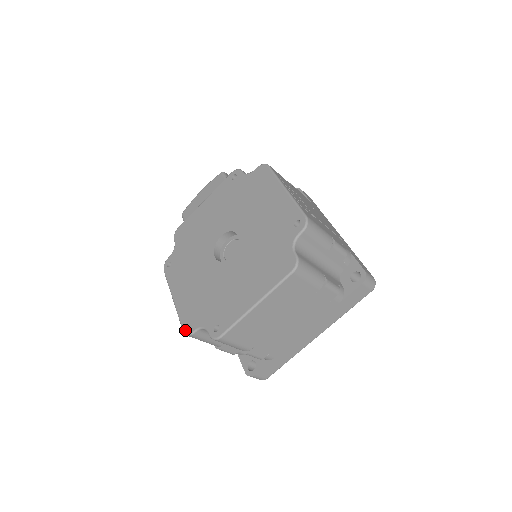
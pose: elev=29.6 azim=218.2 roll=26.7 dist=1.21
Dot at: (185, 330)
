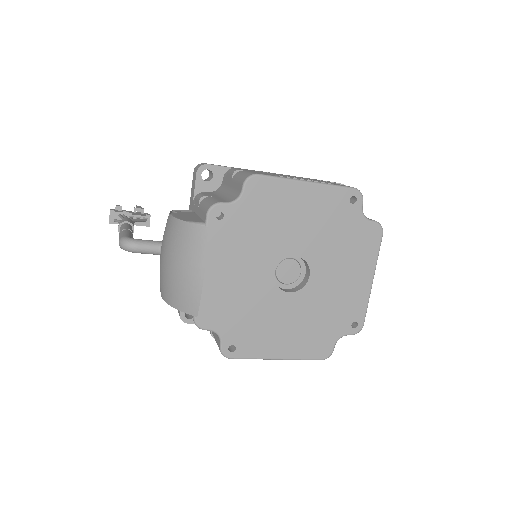
Dot at: (324, 357)
